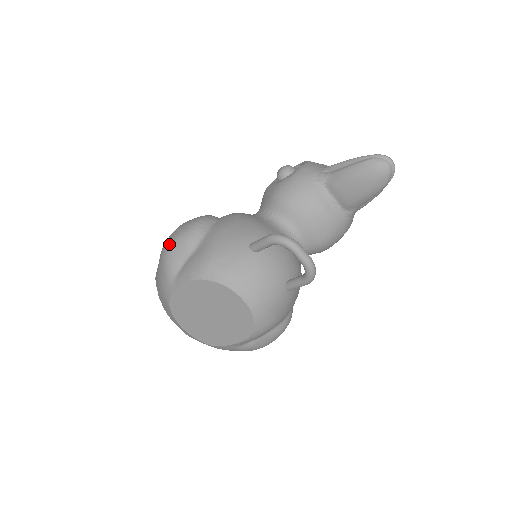
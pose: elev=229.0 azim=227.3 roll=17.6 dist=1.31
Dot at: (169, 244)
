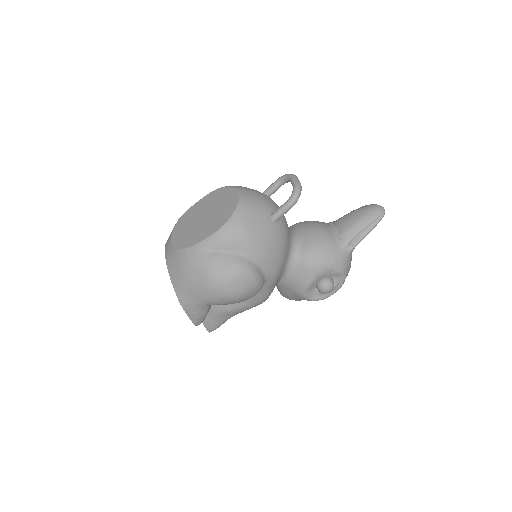
Dot at: occluded
